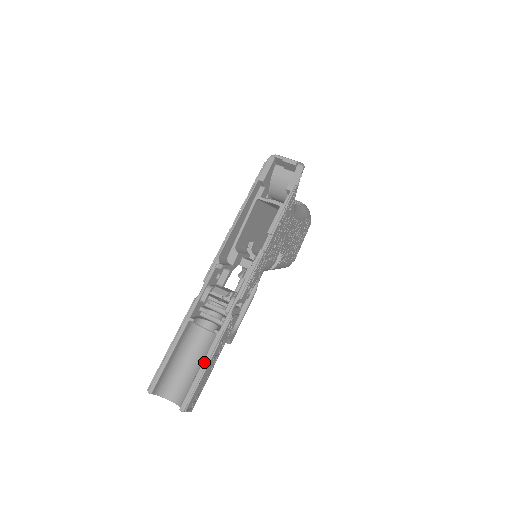
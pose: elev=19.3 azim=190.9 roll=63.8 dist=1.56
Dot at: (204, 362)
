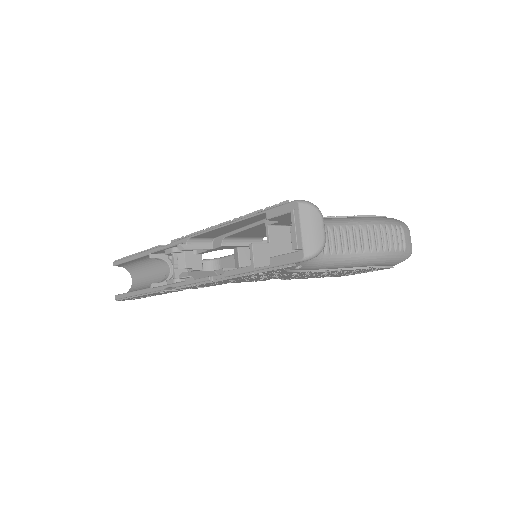
Dot at: (136, 292)
